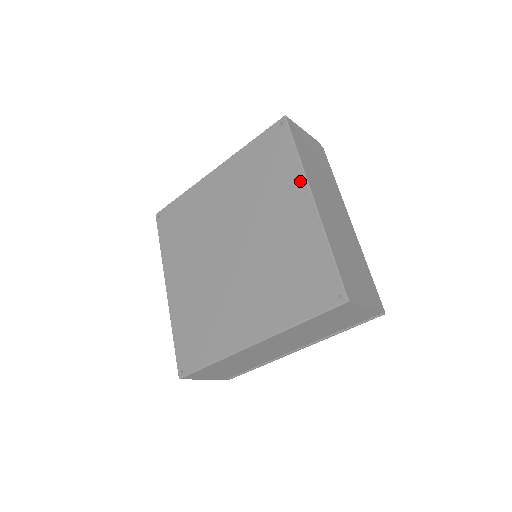
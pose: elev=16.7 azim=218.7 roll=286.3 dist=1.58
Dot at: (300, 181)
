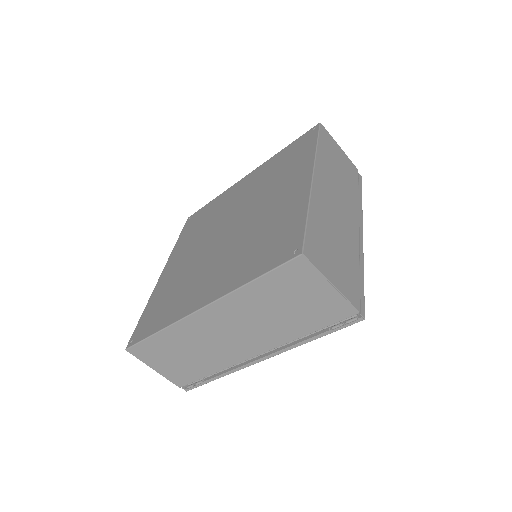
Dot at: (308, 165)
